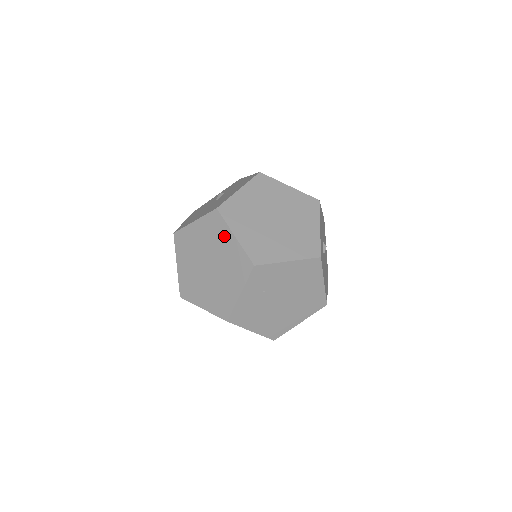
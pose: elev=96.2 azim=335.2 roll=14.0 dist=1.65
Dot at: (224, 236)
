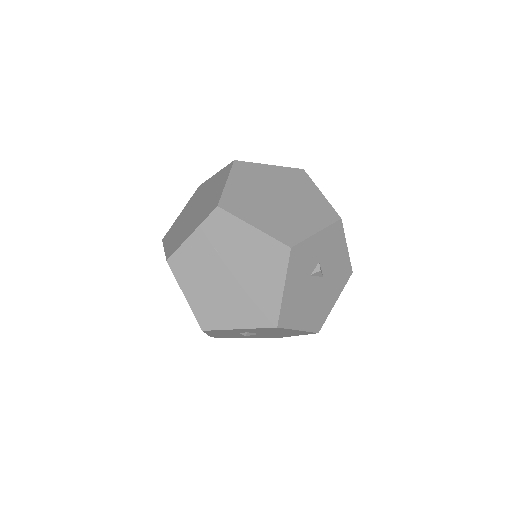
Dot at: (221, 182)
